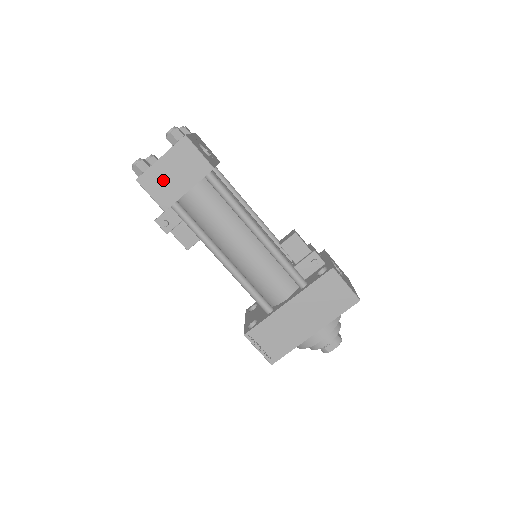
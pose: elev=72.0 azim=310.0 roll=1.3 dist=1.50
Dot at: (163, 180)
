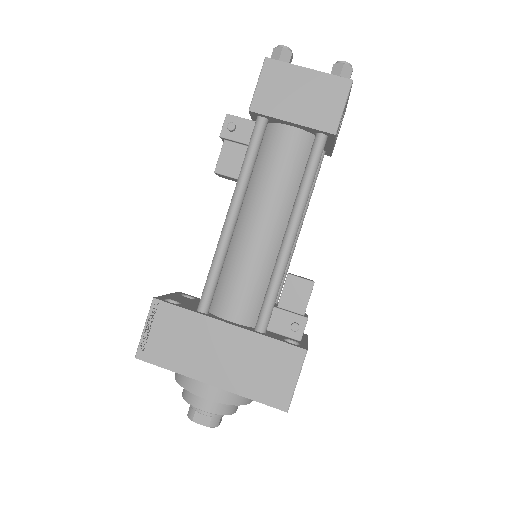
Dot at: (285, 87)
